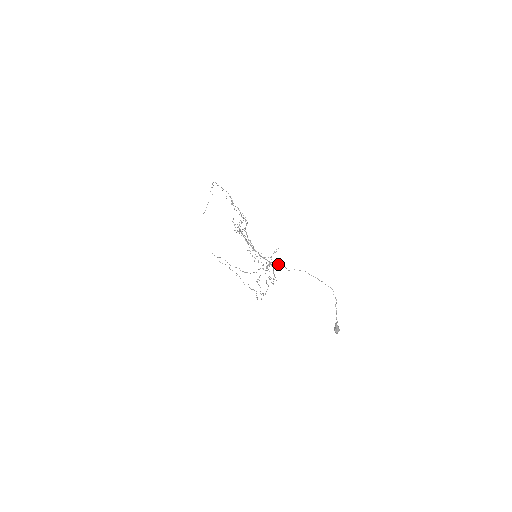
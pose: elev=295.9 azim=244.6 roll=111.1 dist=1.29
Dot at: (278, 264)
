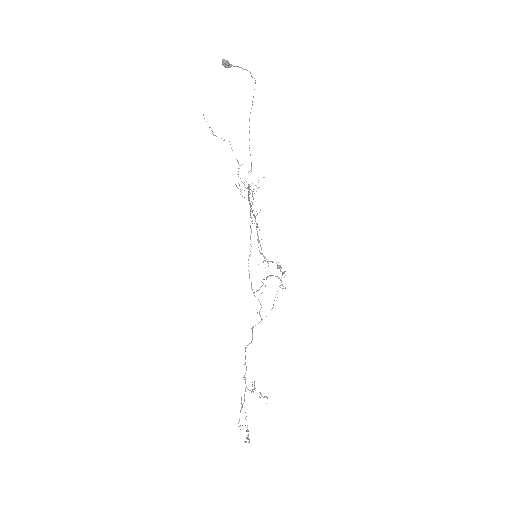
Dot at: occluded
